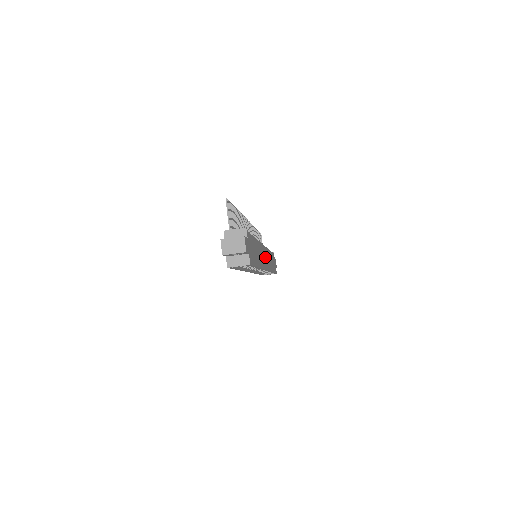
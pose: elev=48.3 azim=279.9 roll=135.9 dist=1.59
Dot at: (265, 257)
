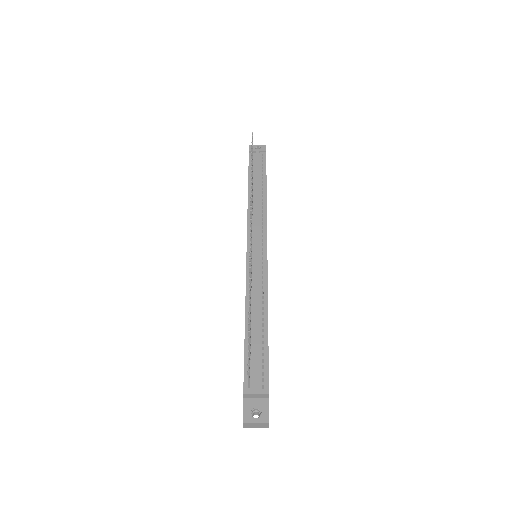
Dot at: occluded
